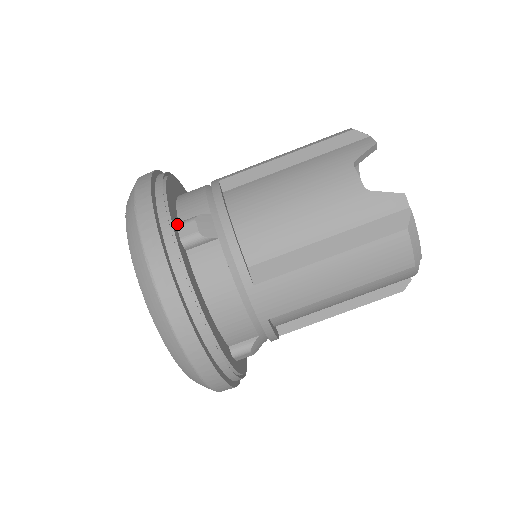
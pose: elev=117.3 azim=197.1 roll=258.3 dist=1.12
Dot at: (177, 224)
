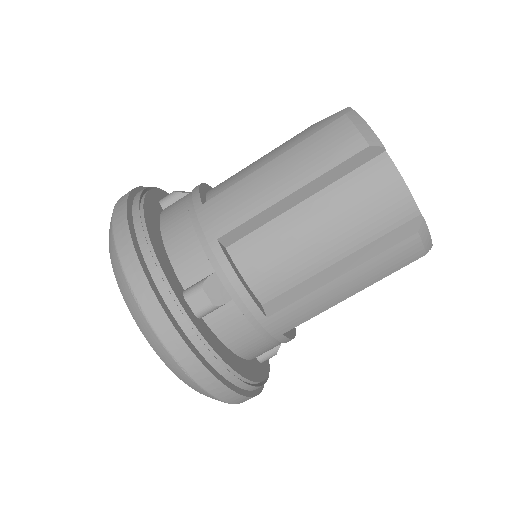
Dot at: occluded
